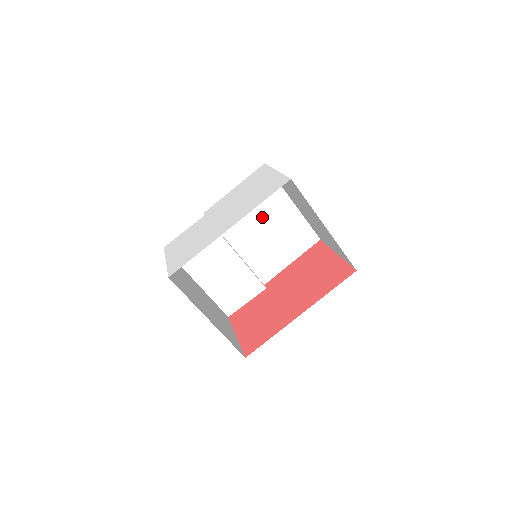
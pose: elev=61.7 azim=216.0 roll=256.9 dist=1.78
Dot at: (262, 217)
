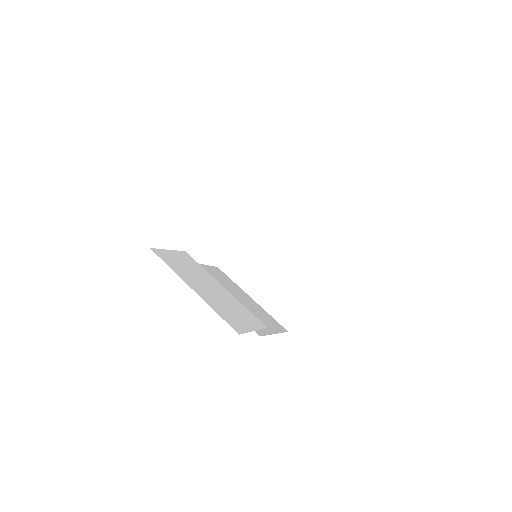
Dot at: (231, 291)
